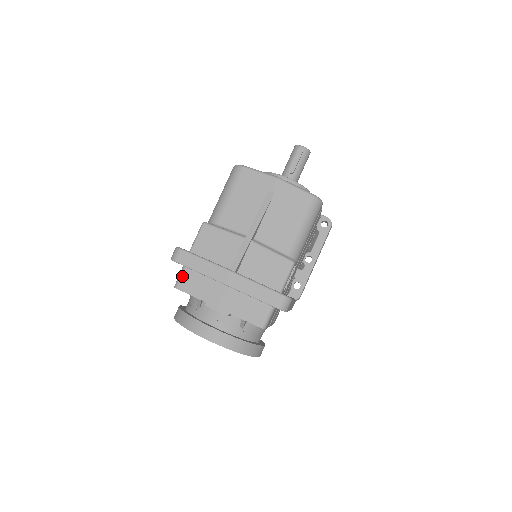
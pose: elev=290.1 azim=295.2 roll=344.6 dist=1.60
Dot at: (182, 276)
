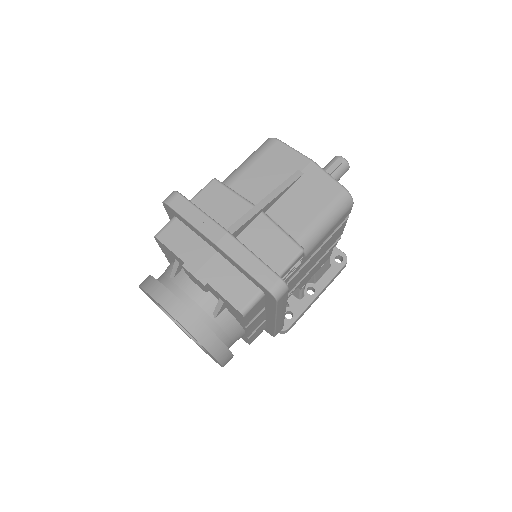
Dot at: (168, 226)
